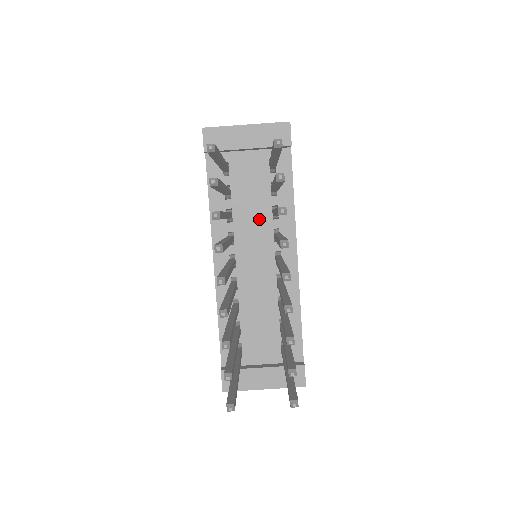
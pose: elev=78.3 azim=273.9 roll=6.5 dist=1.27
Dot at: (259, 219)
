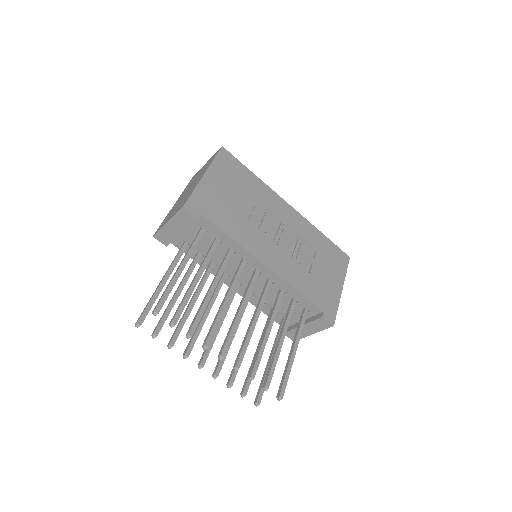
Dot at: occluded
